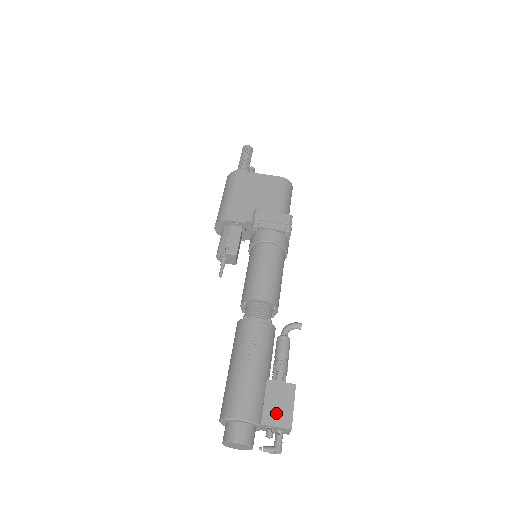
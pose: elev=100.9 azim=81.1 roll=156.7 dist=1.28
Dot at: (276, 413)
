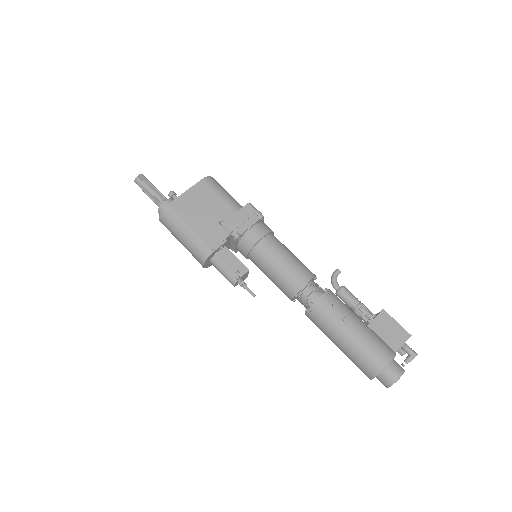
Dot at: (395, 337)
